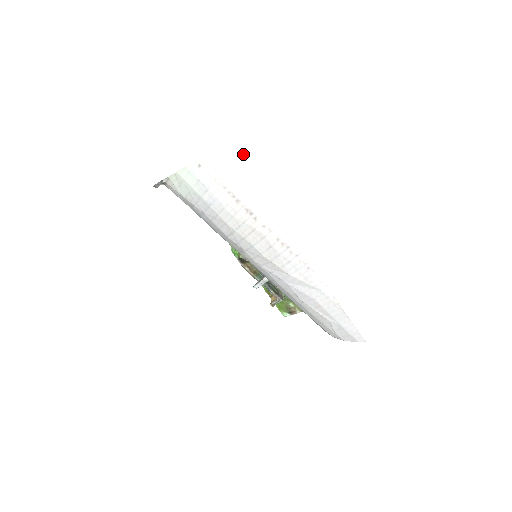
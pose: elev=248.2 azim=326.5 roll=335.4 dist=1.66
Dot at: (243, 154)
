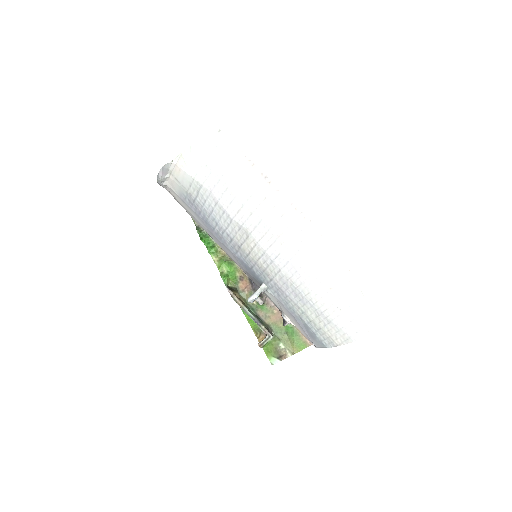
Dot at: (263, 119)
